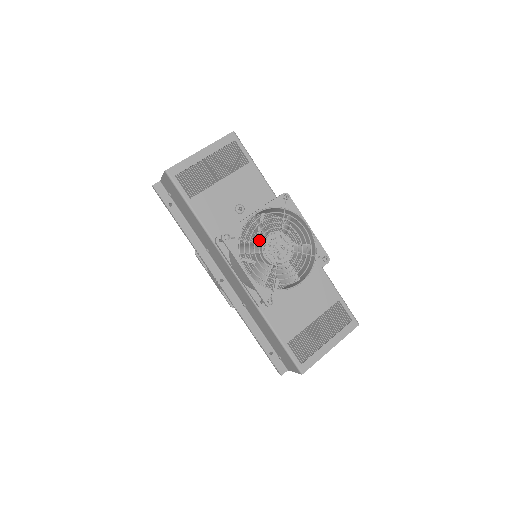
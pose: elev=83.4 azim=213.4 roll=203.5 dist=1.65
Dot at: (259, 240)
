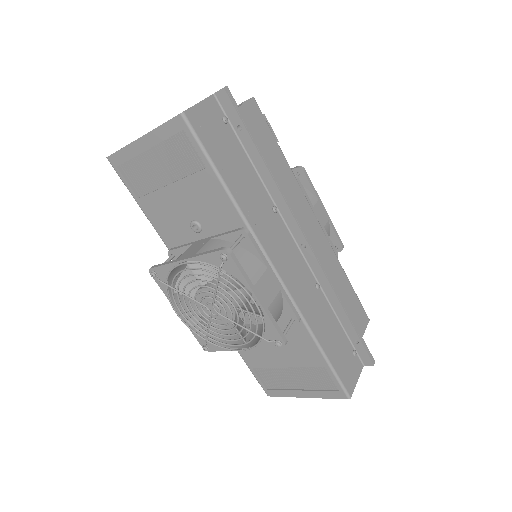
Dot at: occluded
